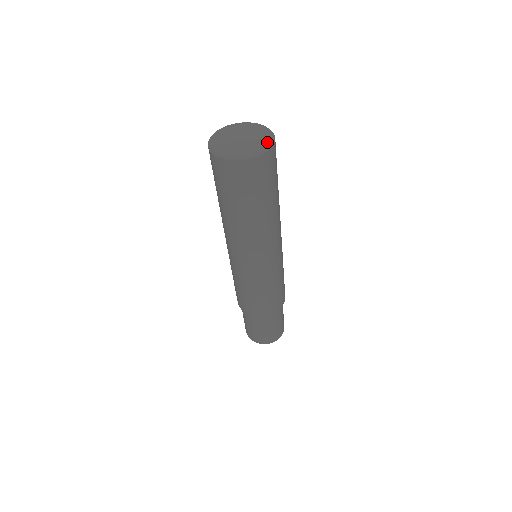
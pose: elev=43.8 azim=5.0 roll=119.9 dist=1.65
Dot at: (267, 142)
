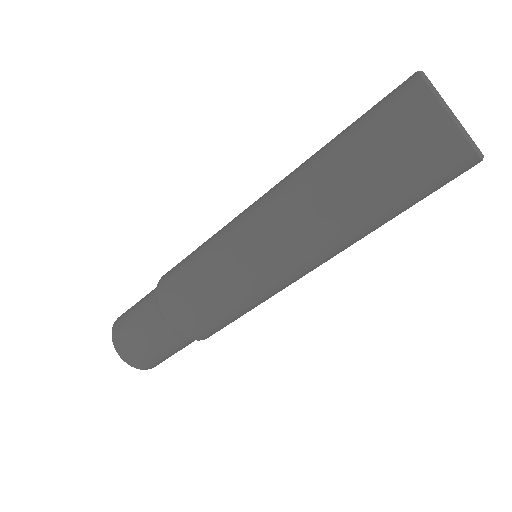
Dot at: occluded
